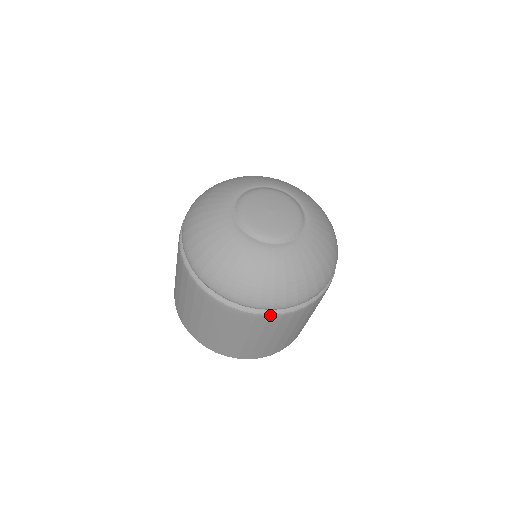
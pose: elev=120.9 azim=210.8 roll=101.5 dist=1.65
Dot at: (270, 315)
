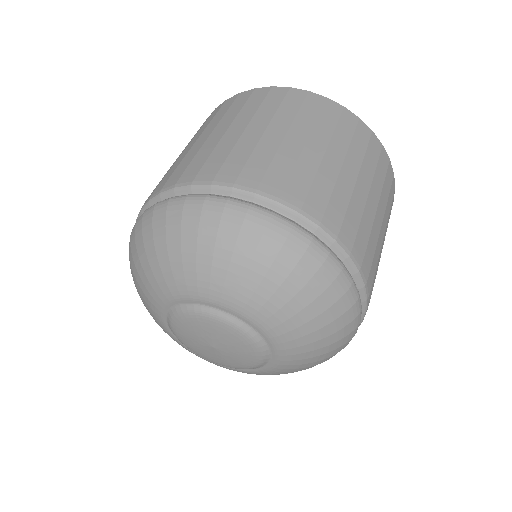
Dot at: occluded
